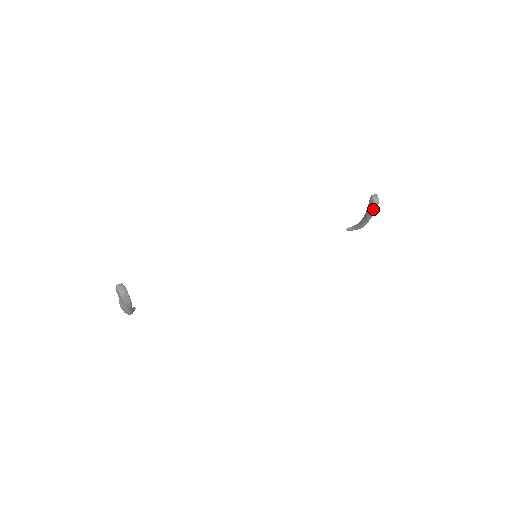
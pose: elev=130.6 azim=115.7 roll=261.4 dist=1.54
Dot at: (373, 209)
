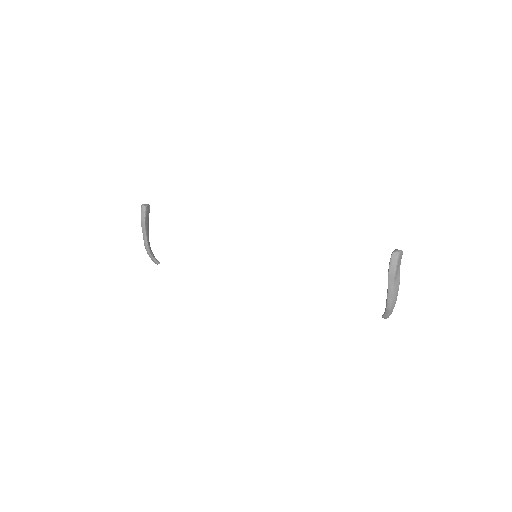
Dot at: (390, 262)
